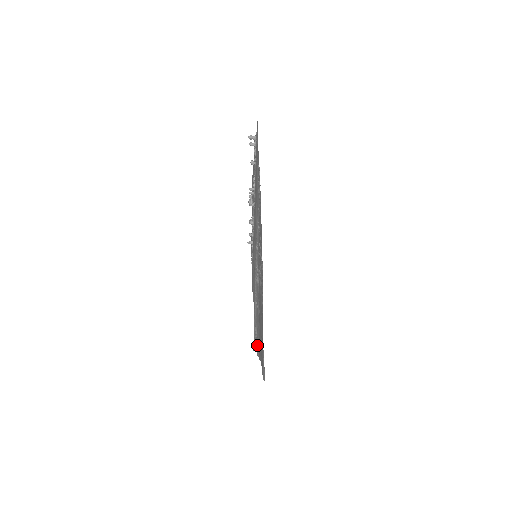
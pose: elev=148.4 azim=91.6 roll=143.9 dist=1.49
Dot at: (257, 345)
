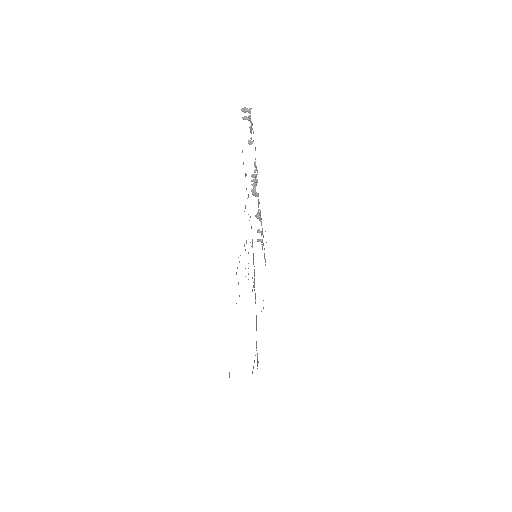
Dot at: (254, 361)
